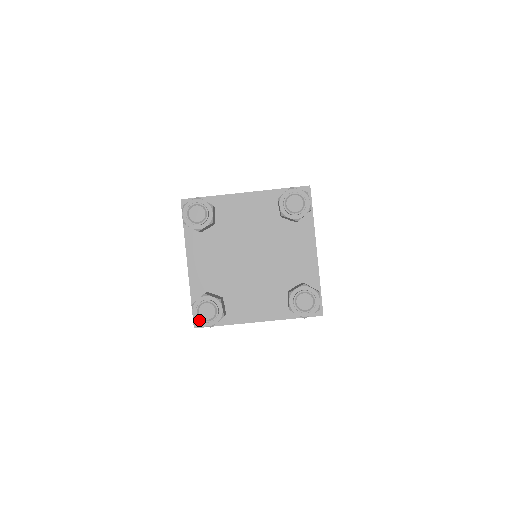
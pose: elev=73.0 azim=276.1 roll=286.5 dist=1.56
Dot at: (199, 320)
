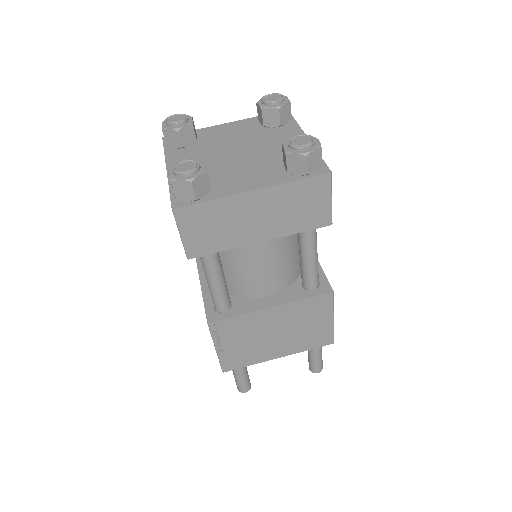
Dot at: (176, 177)
